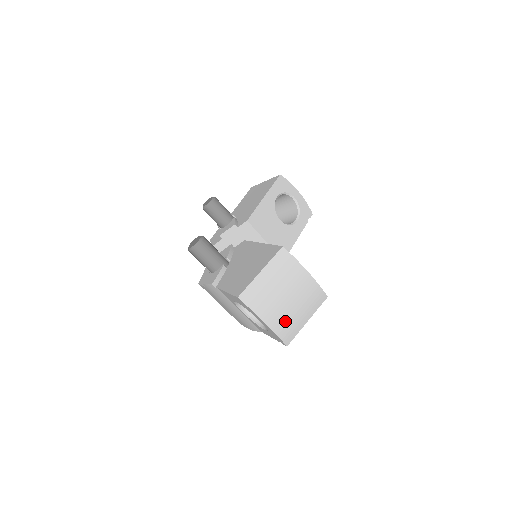
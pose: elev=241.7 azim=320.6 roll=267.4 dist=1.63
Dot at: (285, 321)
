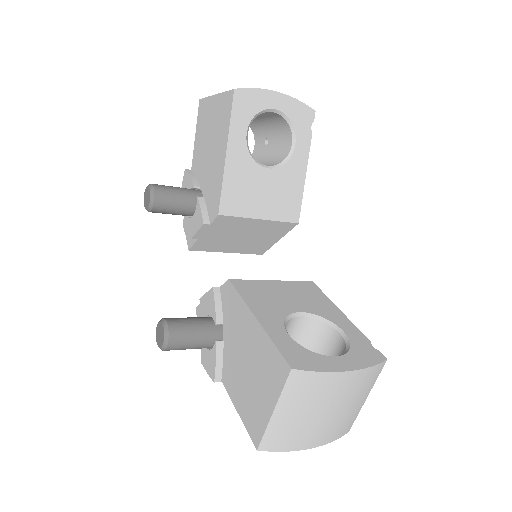
Dot at: (335, 427)
